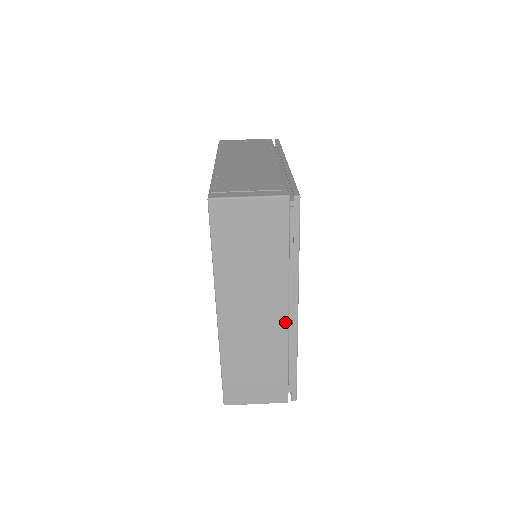
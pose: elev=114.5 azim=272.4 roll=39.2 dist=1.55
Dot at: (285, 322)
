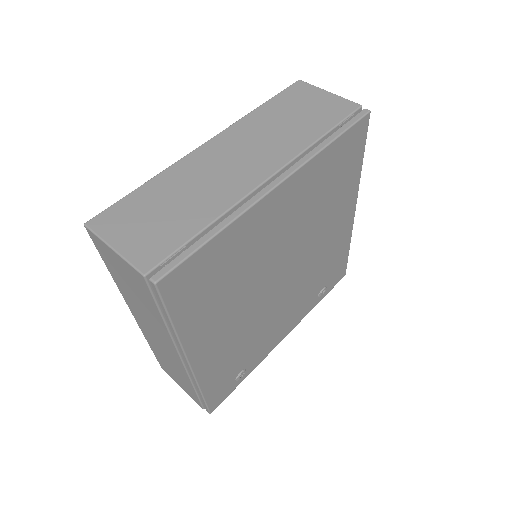
Dot at: (255, 184)
